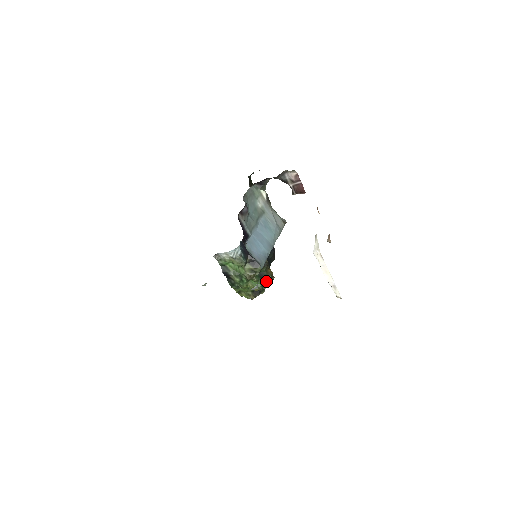
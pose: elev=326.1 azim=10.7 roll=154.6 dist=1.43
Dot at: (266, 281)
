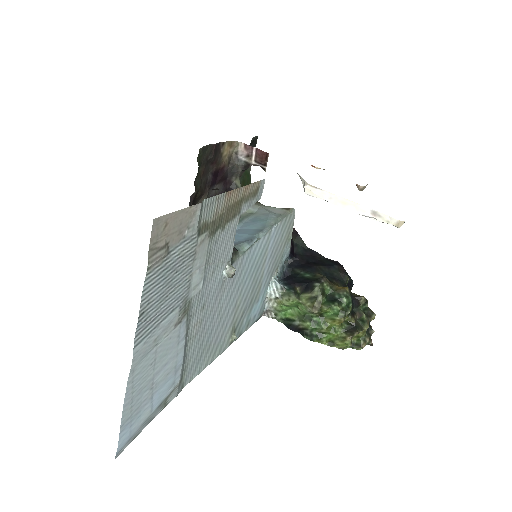
Dot at: (344, 303)
